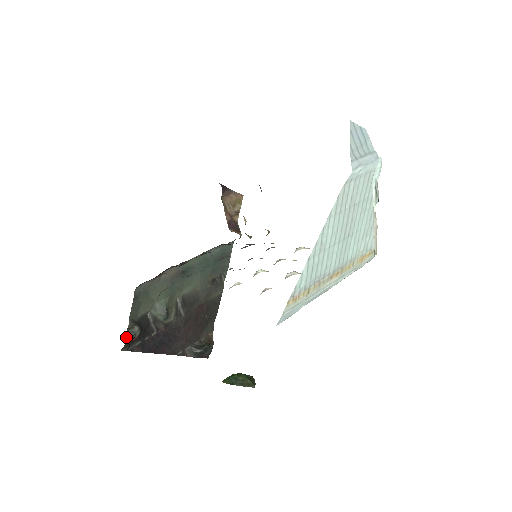
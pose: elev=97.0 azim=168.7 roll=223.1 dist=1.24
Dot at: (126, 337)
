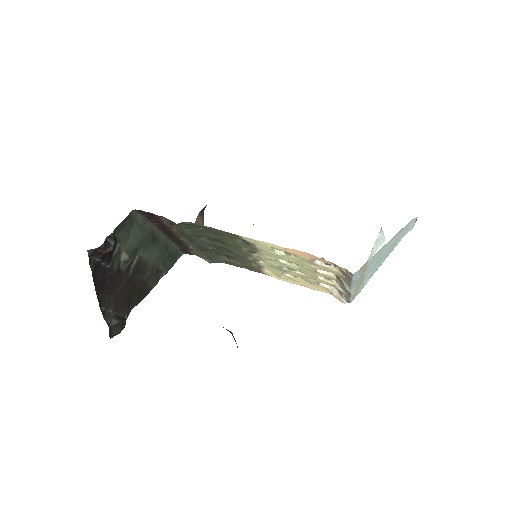
Dot at: (104, 241)
